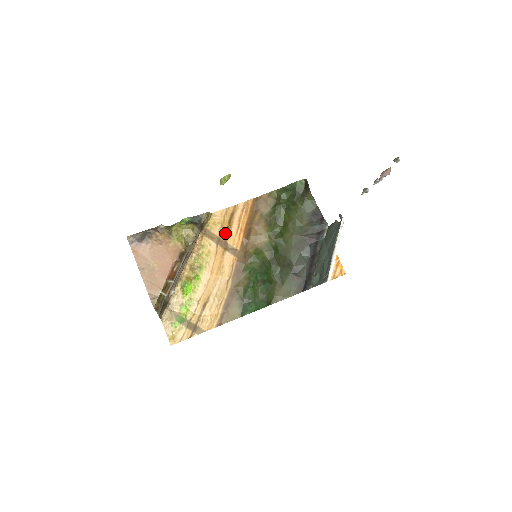
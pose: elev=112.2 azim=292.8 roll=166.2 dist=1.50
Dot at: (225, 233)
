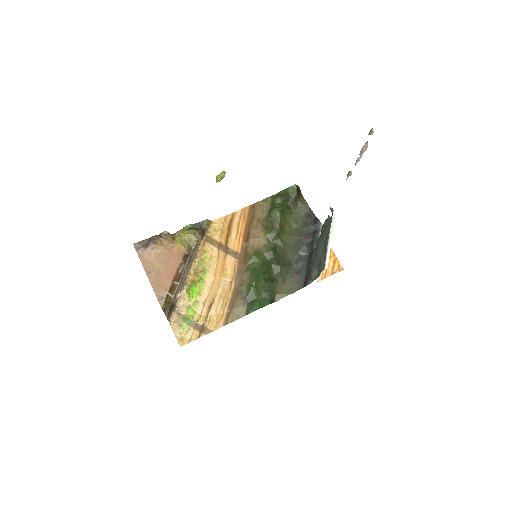
Dot at: (225, 238)
